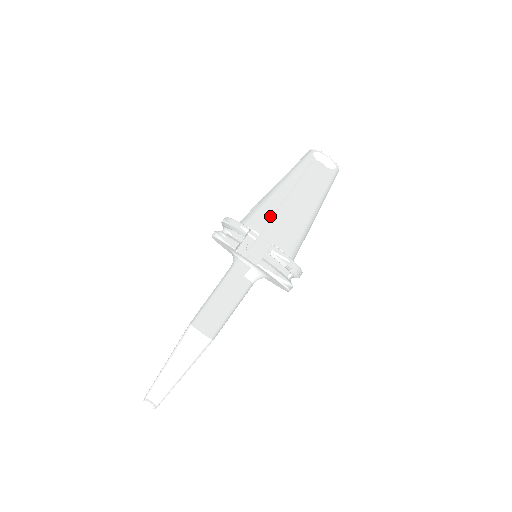
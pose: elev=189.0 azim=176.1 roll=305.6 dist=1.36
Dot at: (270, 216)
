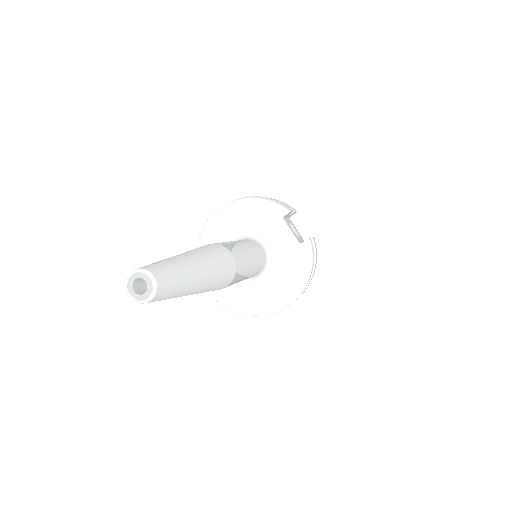
Dot at: occluded
